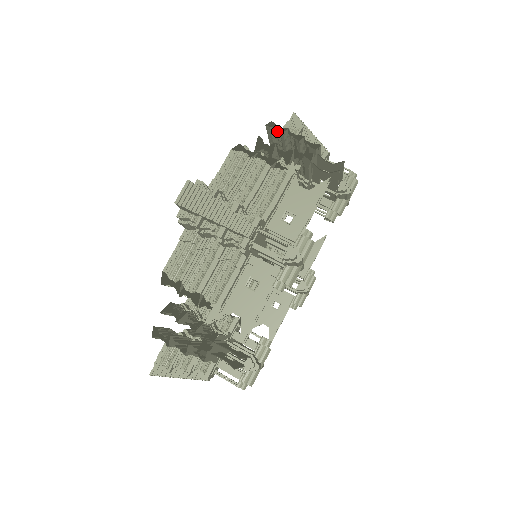
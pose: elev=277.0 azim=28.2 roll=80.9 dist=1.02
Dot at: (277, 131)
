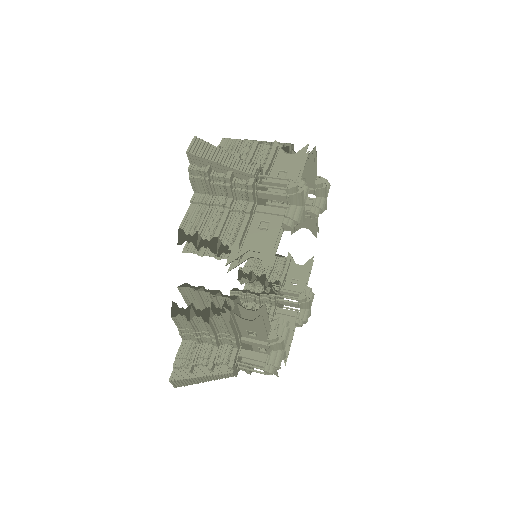
Dot at: occluded
